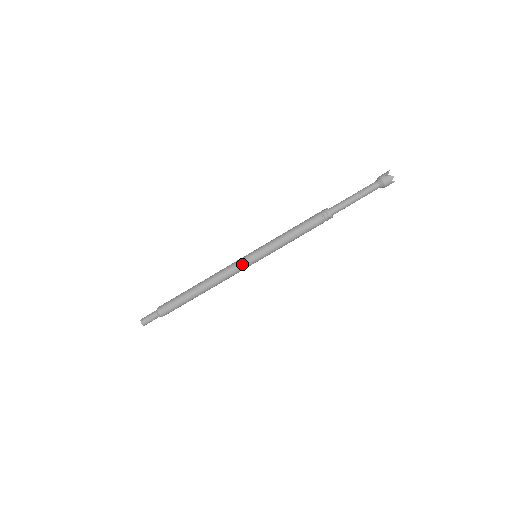
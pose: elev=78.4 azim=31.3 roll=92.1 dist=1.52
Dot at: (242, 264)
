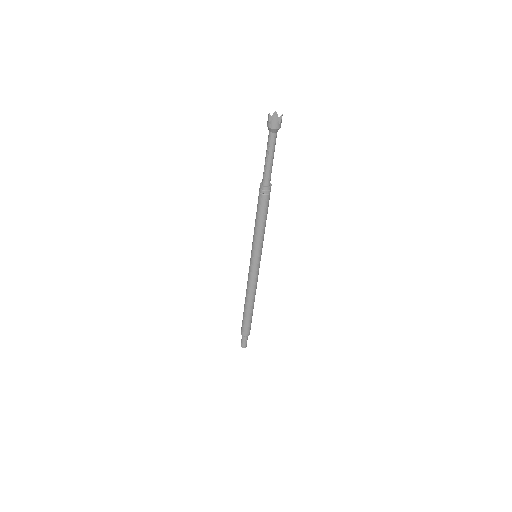
Dot at: (253, 270)
